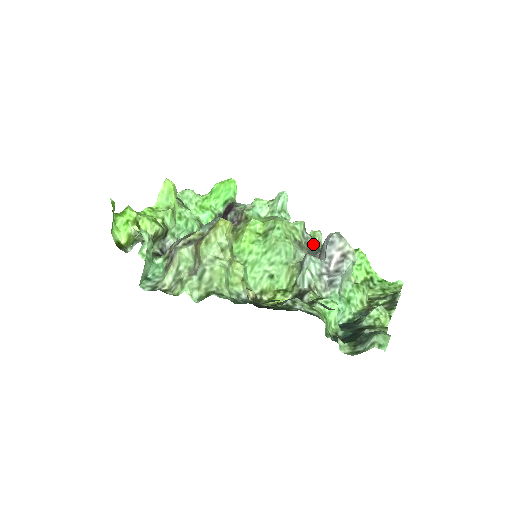
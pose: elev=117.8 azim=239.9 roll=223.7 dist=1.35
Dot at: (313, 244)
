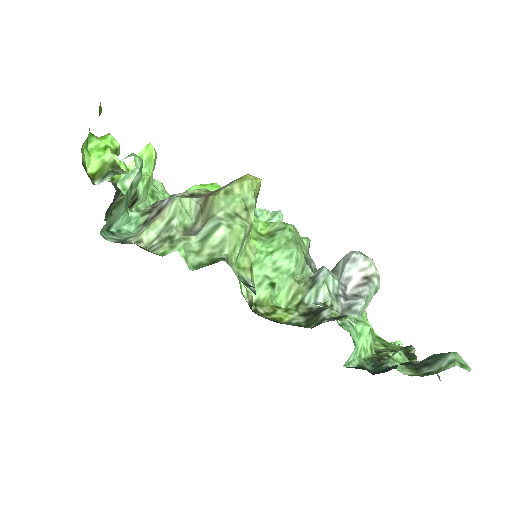
Dot at: (316, 269)
